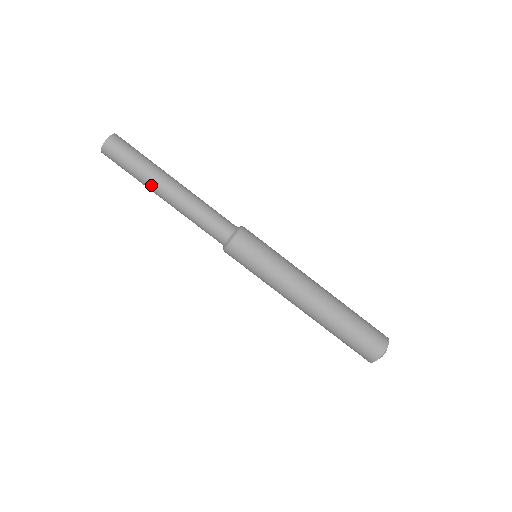
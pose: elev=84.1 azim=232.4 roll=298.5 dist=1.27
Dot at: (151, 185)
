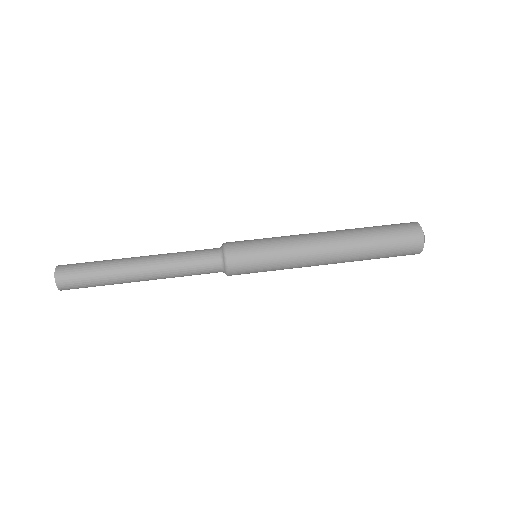
Dot at: (121, 269)
